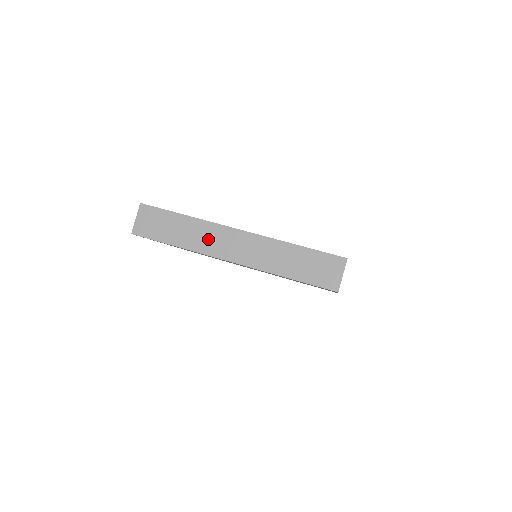
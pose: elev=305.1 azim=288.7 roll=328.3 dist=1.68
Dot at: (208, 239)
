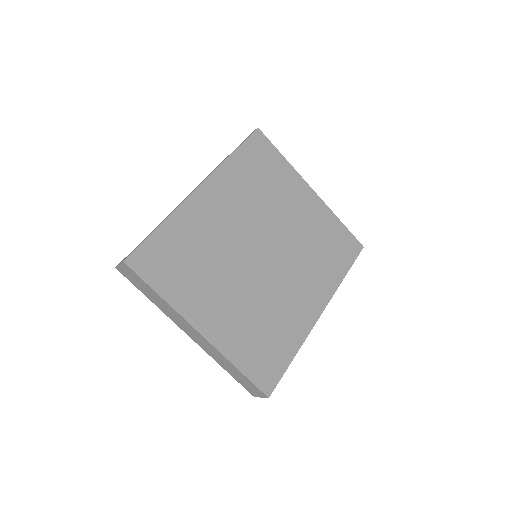
Dot at: (175, 317)
